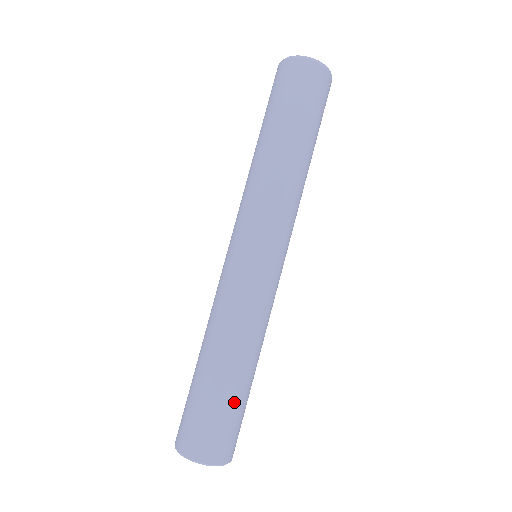
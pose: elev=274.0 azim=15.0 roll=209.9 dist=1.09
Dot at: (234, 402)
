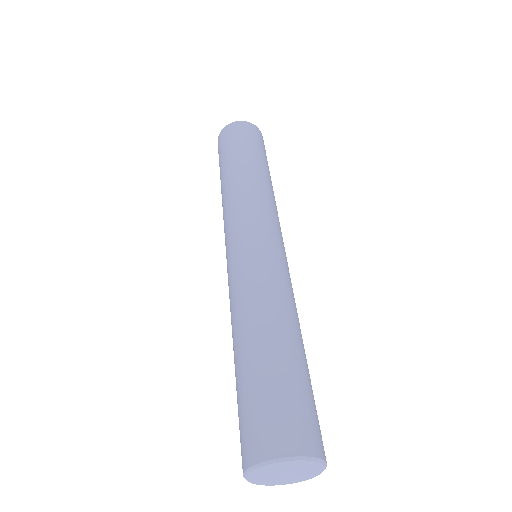
Dot at: (267, 373)
